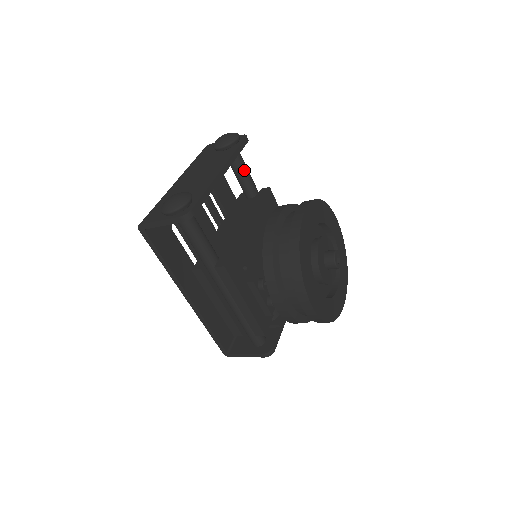
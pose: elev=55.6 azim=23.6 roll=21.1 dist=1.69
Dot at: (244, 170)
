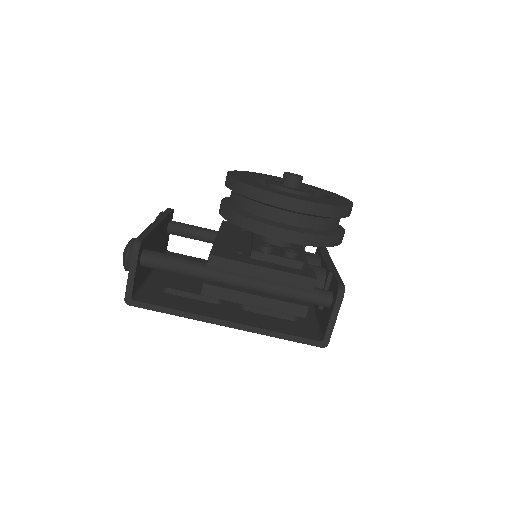
Dot at: (191, 227)
